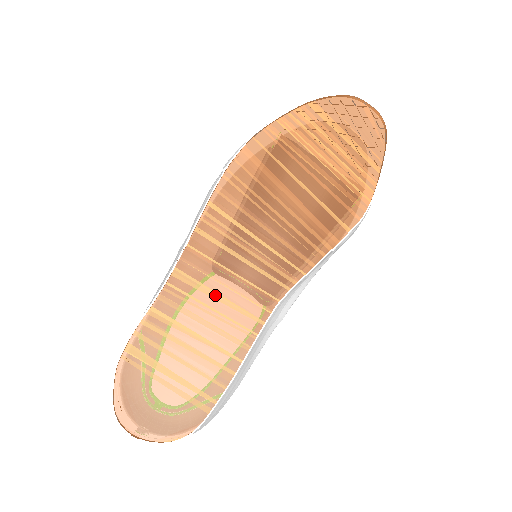
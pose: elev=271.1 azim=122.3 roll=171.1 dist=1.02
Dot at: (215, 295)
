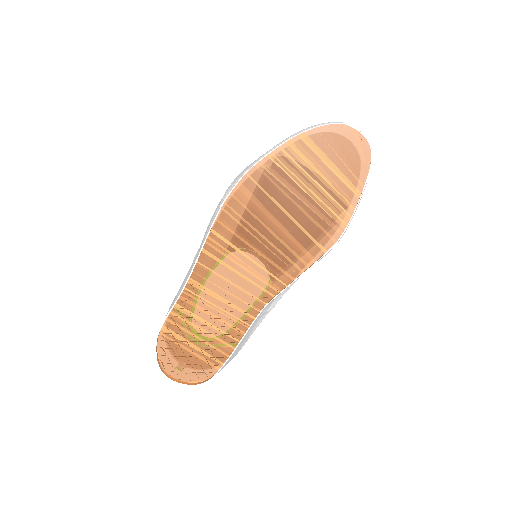
Dot at: (219, 298)
